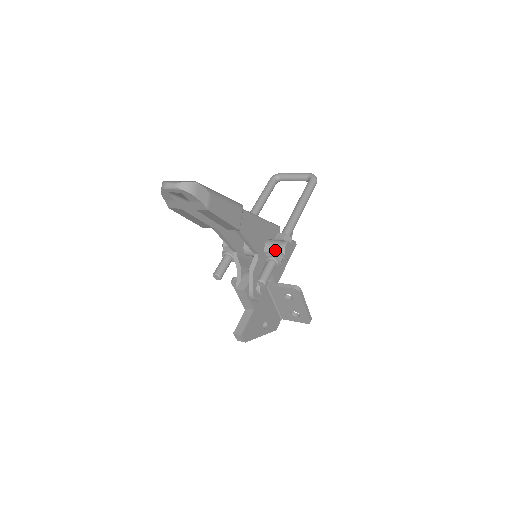
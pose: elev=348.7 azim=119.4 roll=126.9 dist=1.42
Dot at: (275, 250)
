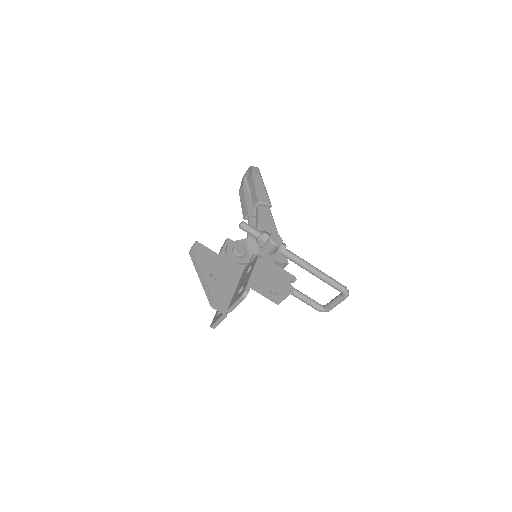
Dot at: occluded
